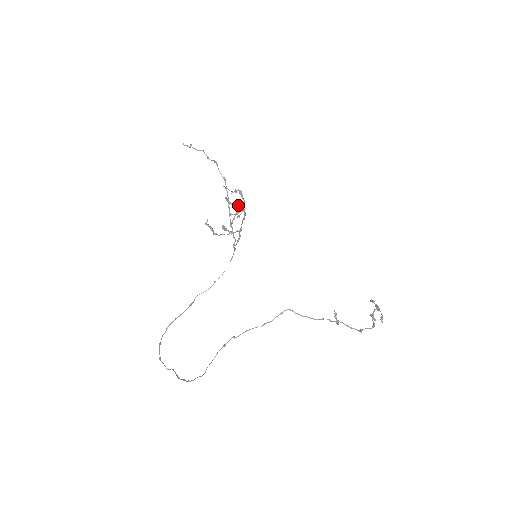
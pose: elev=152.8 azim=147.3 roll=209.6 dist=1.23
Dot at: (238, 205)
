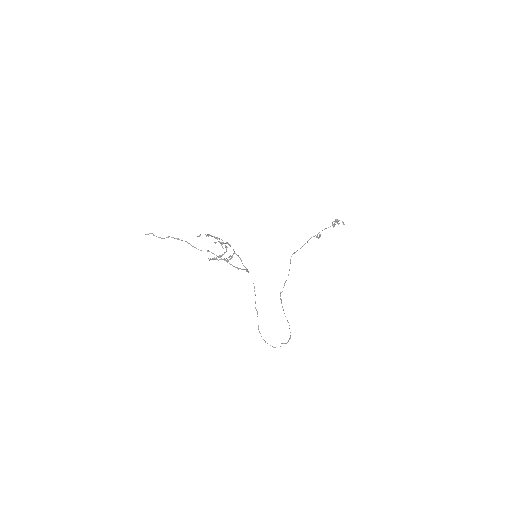
Dot at: (226, 251)
